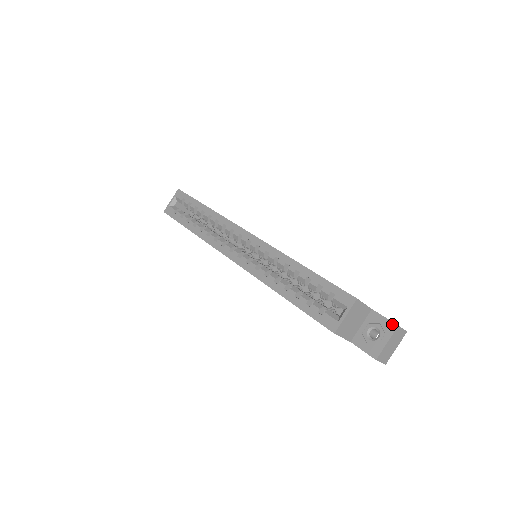
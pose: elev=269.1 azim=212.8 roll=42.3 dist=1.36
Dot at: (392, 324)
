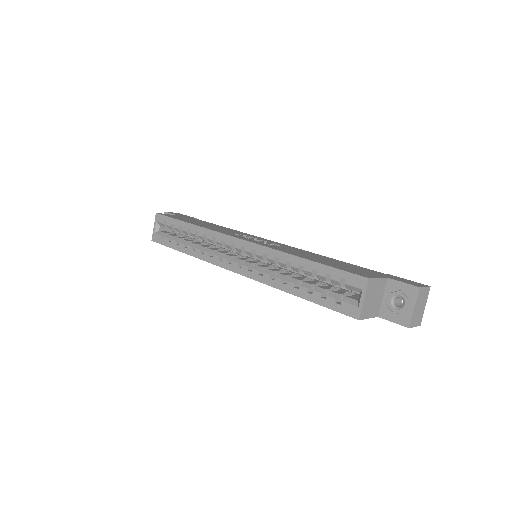
Dot at: (413, 288)
